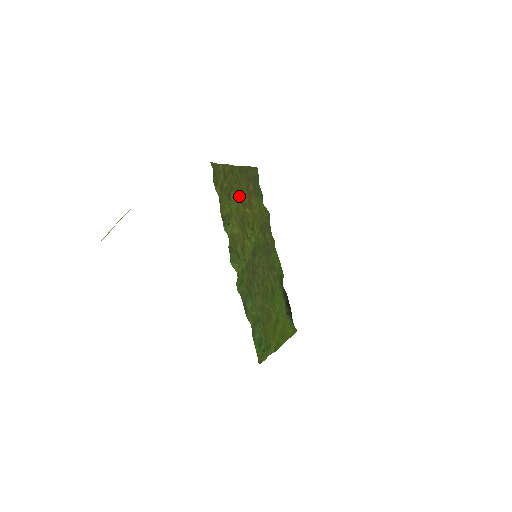
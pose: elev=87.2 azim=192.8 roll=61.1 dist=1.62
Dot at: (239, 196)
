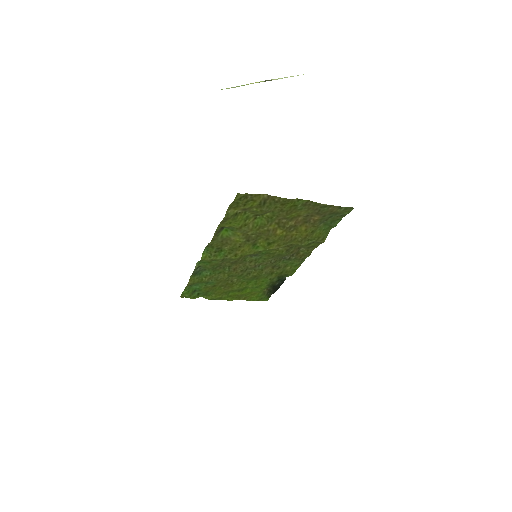
Dot at: (281, 218)
